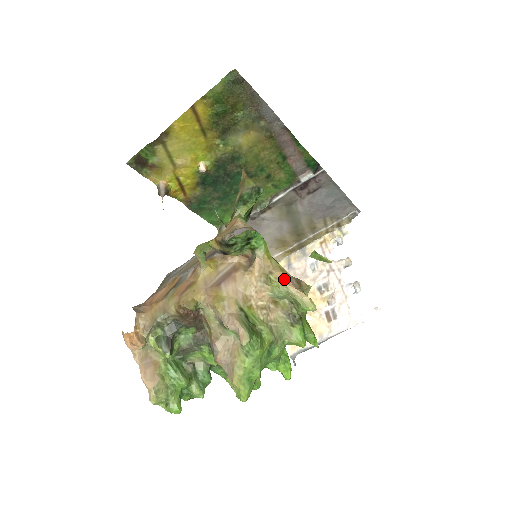
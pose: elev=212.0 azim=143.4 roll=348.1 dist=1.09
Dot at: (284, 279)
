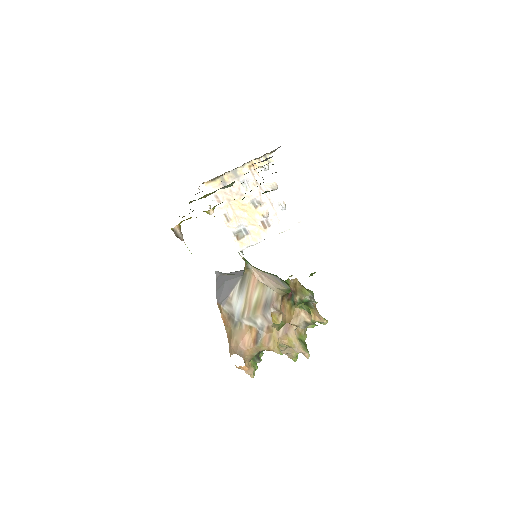
Dot at: (316, 318)
